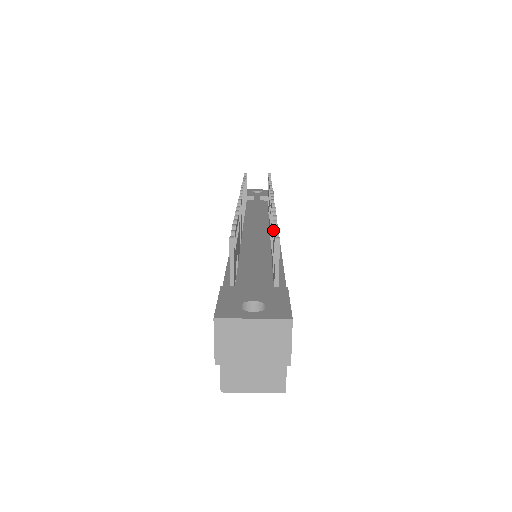
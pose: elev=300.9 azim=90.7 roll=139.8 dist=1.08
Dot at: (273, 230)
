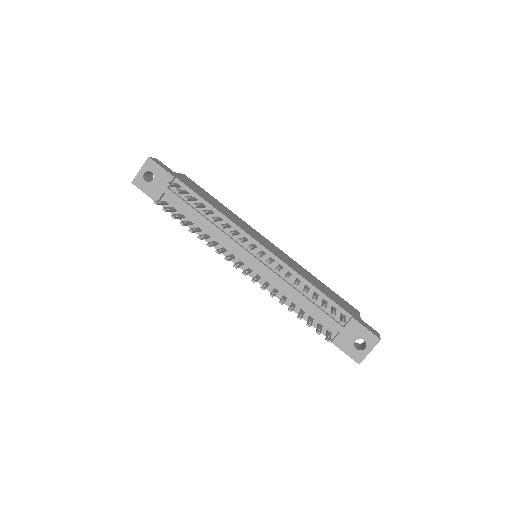
Dot at: occluded
